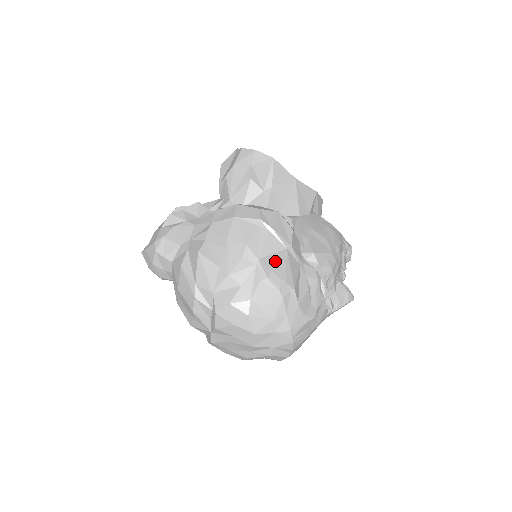
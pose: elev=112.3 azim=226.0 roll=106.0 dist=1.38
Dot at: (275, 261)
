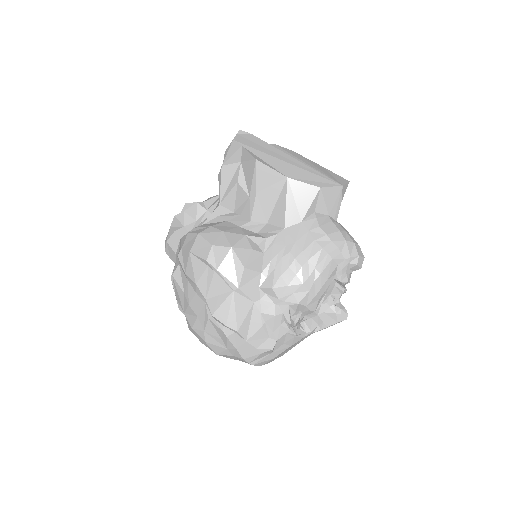
Dot at: (218, 304)
